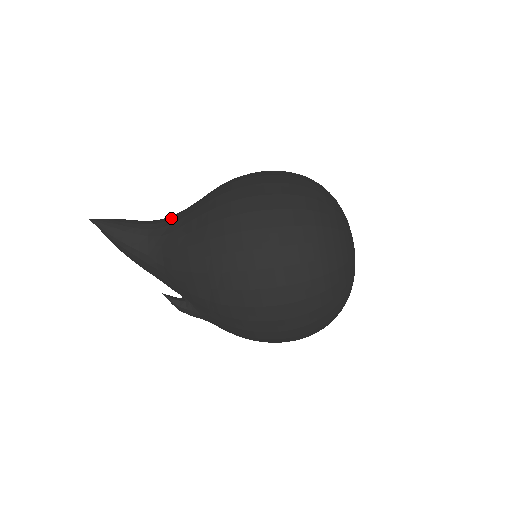
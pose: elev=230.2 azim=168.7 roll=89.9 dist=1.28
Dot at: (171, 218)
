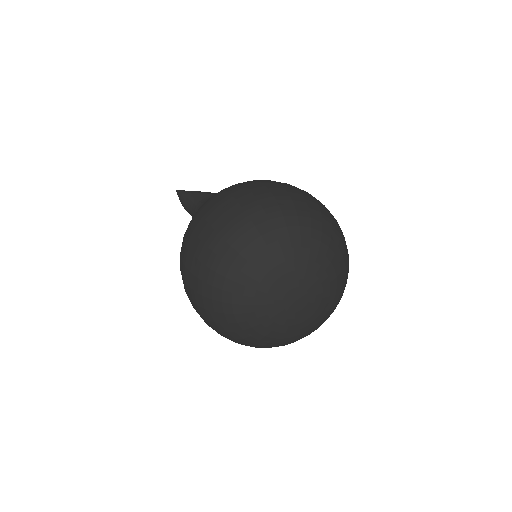
Dot at: occluded
